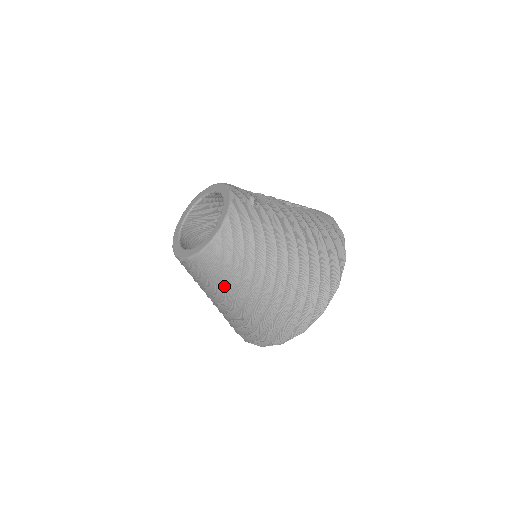
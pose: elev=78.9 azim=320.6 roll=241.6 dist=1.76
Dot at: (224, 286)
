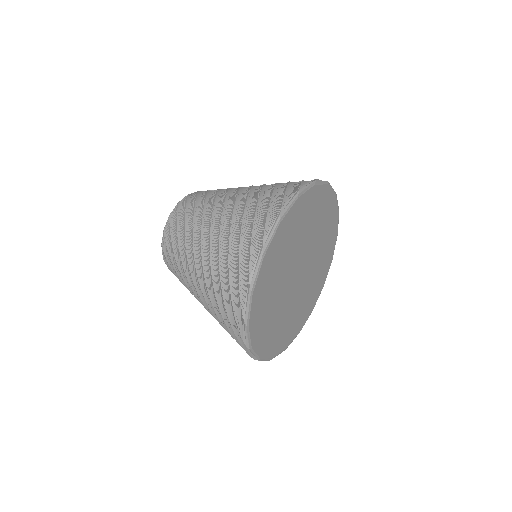
Dot at: (184, 270)
